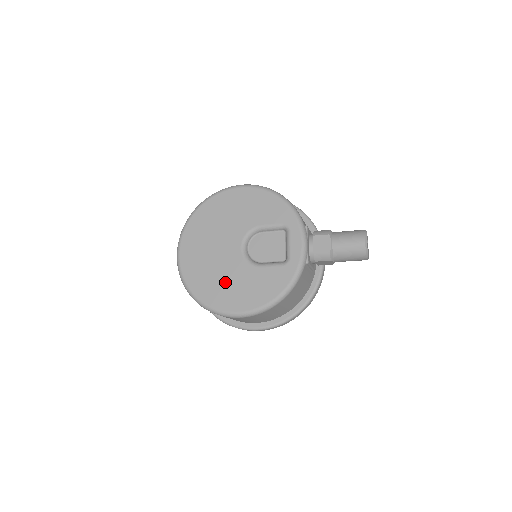
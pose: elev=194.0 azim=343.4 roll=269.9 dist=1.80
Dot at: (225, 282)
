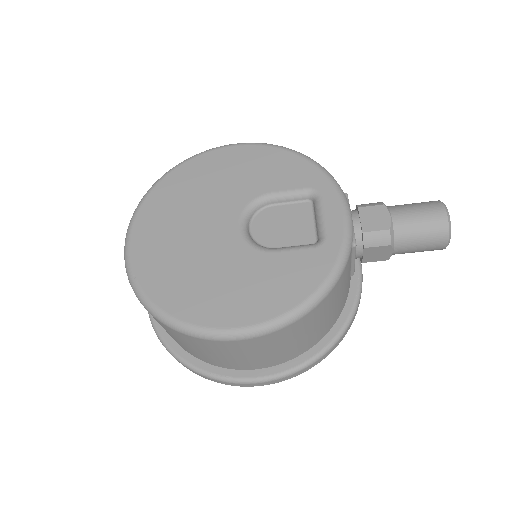
Dot at: (211, 279)
